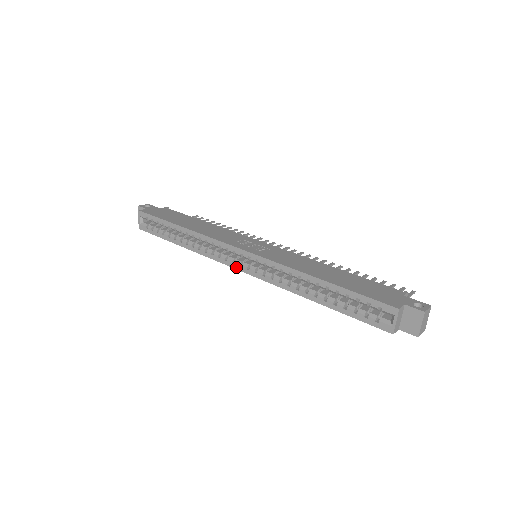
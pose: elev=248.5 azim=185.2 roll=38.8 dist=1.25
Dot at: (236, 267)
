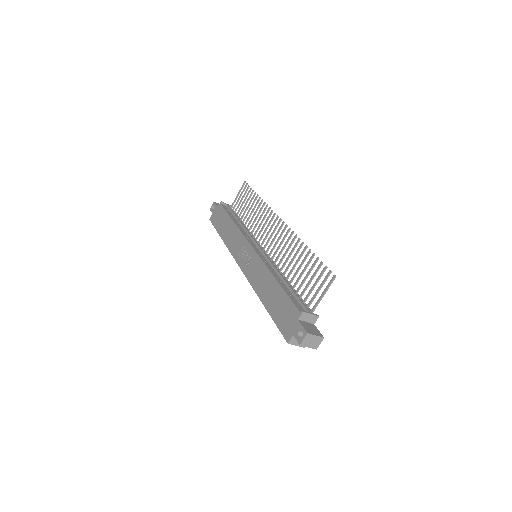
Dot at: occluded
